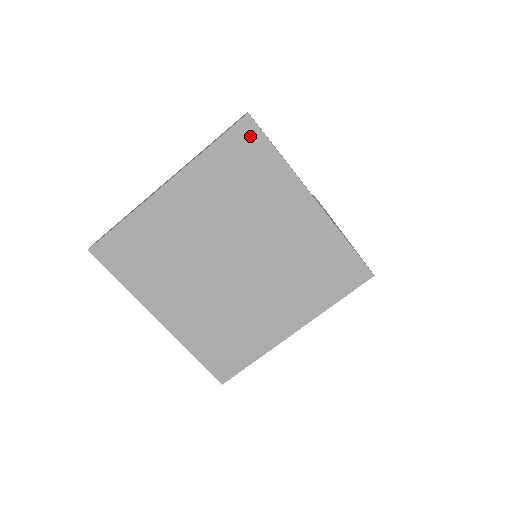
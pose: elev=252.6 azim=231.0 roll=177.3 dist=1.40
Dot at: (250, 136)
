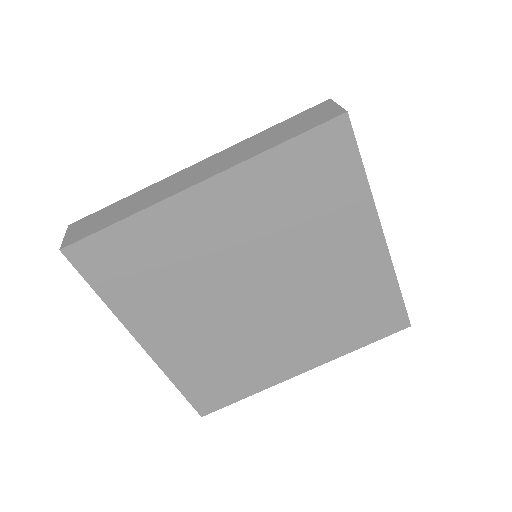
Dot at: (338, 143)
